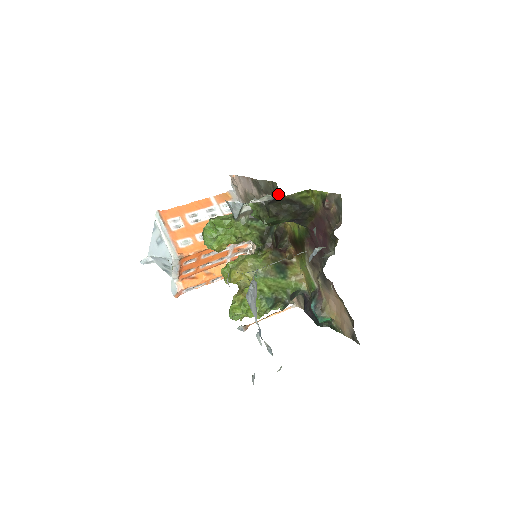
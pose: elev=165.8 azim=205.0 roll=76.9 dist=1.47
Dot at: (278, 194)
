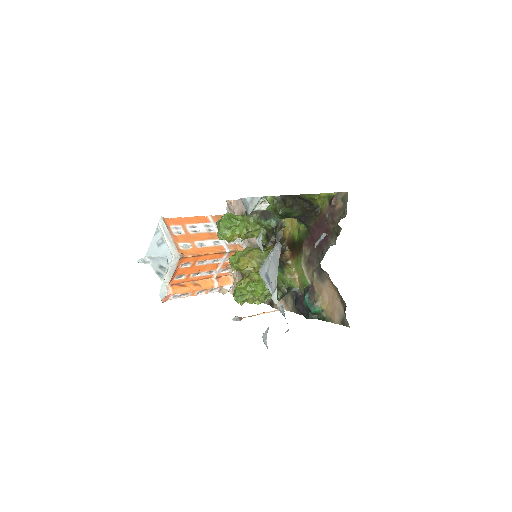
Dot at: occluded
